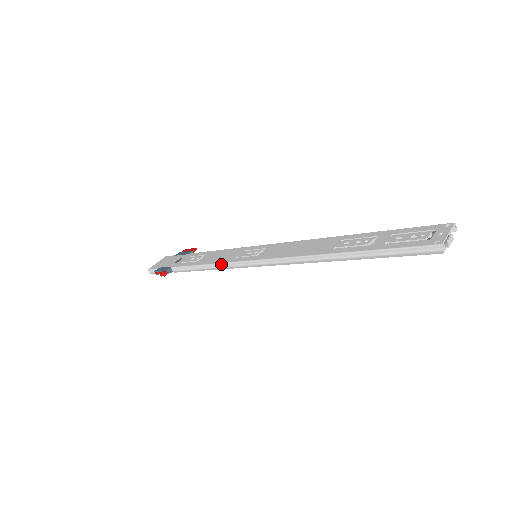
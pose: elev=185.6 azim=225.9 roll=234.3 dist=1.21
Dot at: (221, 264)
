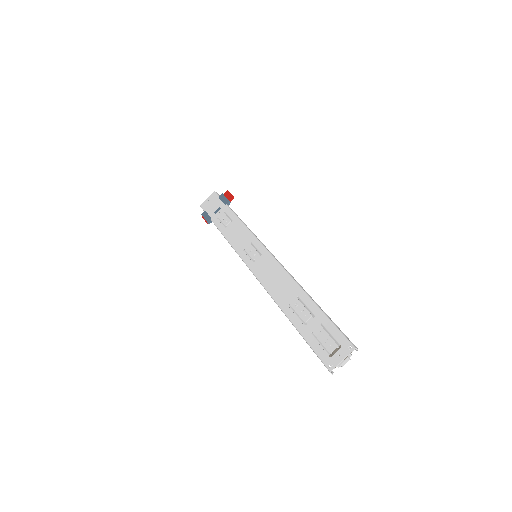
Dot at: occluded
